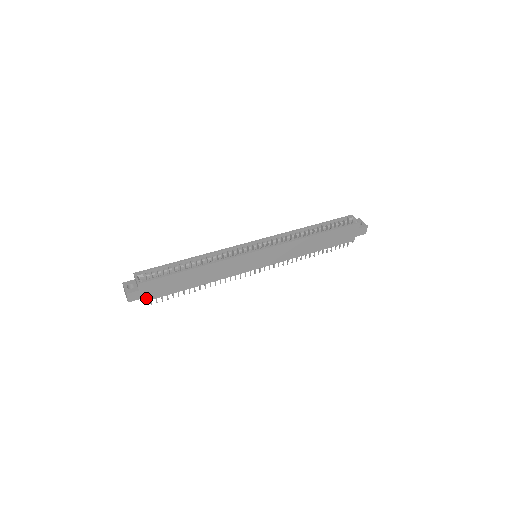
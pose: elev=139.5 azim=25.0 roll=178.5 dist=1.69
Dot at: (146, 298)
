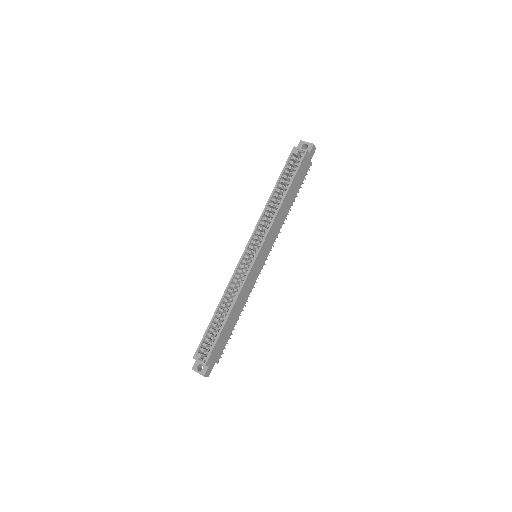
Dot at: (216, 362)
